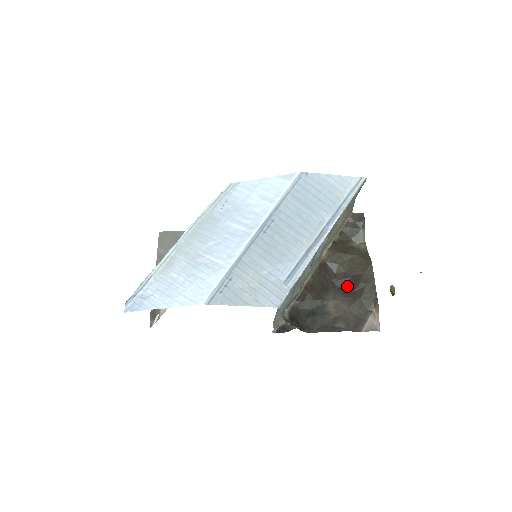
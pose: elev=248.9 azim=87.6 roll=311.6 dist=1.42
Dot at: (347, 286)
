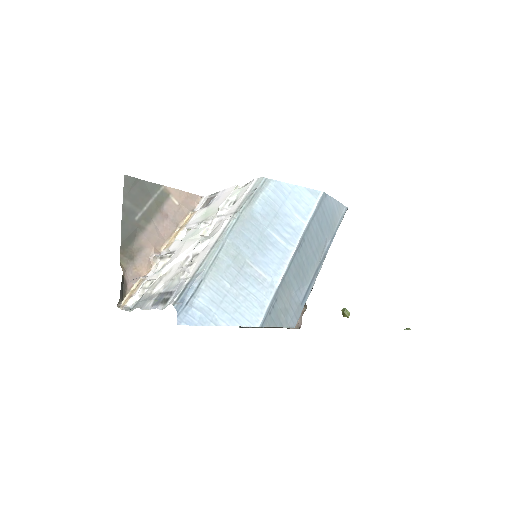
Dot at: occluded
